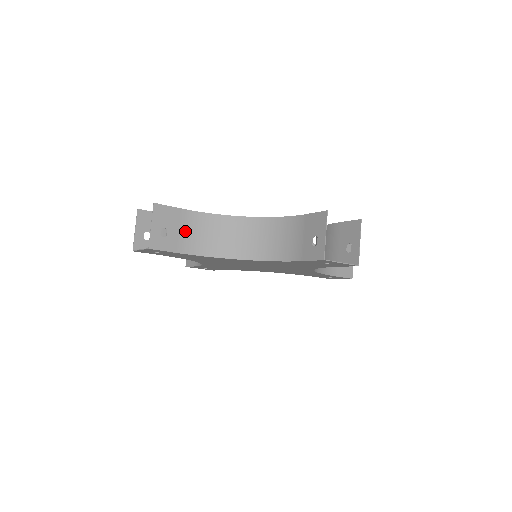
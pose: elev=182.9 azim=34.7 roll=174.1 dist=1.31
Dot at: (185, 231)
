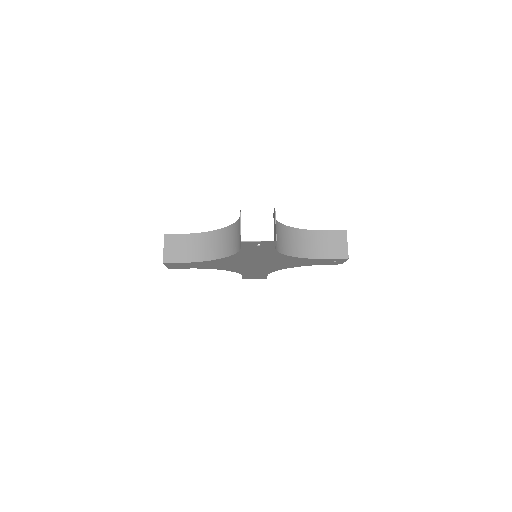
Dot at: occluded
